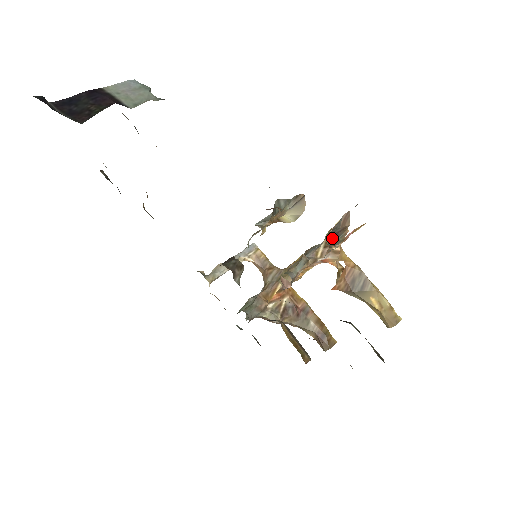
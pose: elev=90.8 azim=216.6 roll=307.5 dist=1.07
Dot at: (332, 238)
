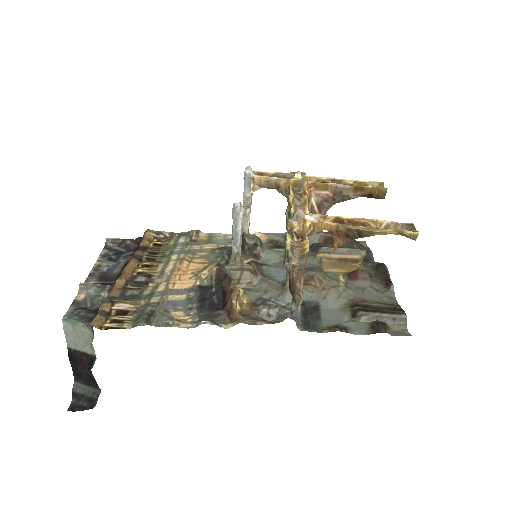
Dot at: (291, 291)
